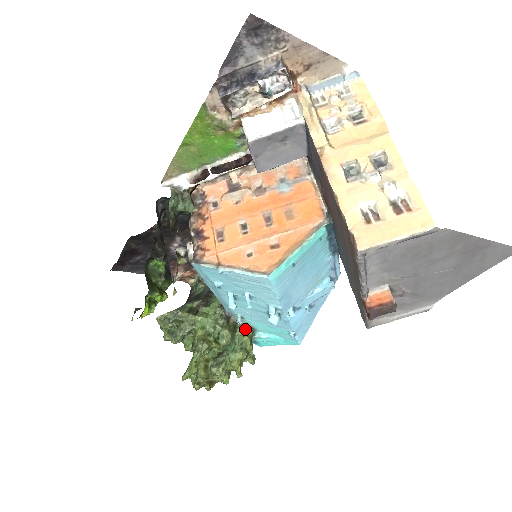
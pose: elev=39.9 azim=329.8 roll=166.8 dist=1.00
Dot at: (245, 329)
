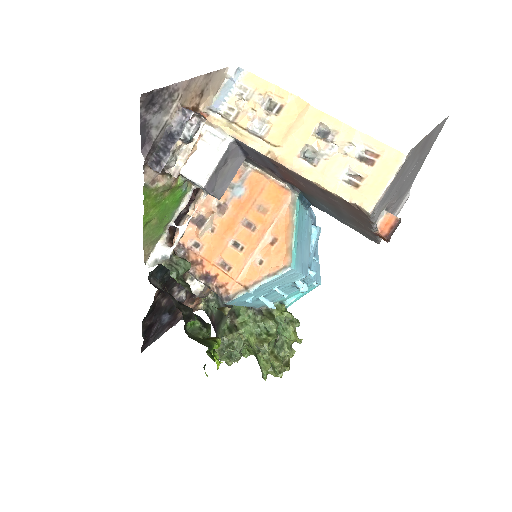
Dot at: (277, 308)
